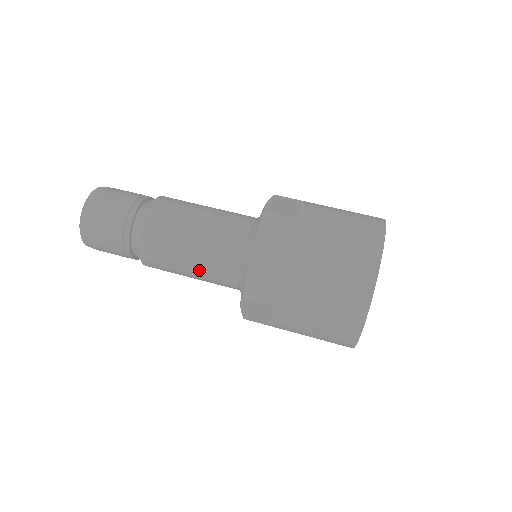
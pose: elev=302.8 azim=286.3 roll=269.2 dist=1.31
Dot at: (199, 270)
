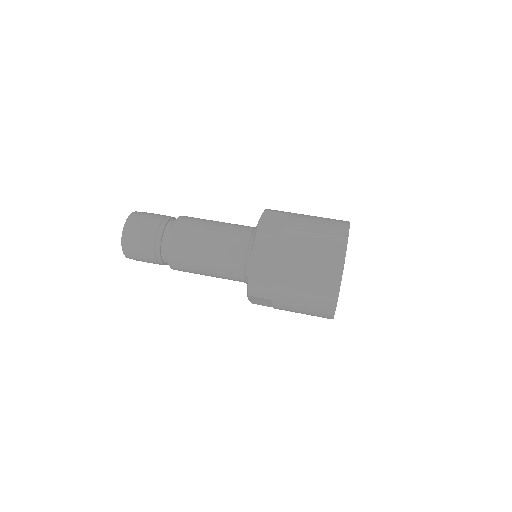
Dot at: (216, 248)
